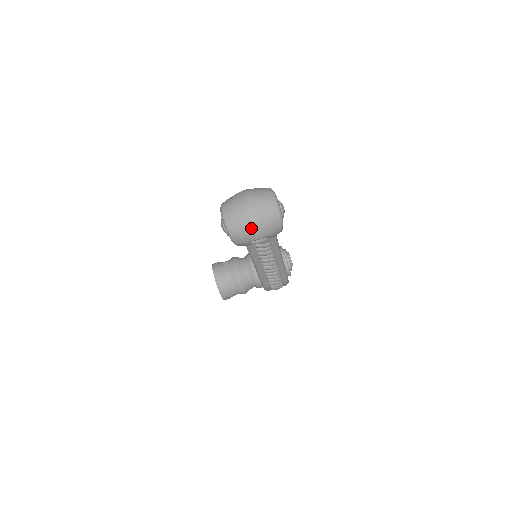
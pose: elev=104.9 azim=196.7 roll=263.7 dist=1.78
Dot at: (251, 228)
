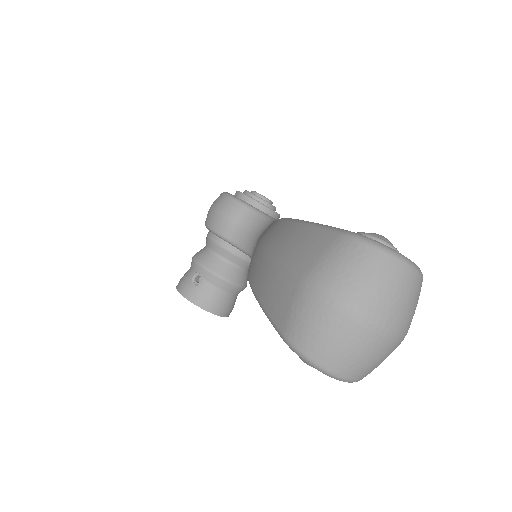
Dot at: (396, 345)
